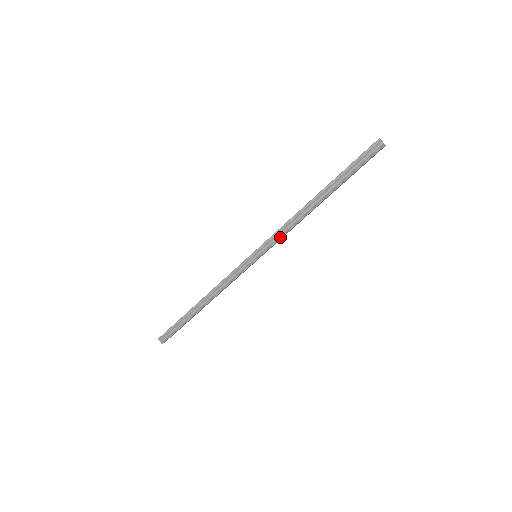
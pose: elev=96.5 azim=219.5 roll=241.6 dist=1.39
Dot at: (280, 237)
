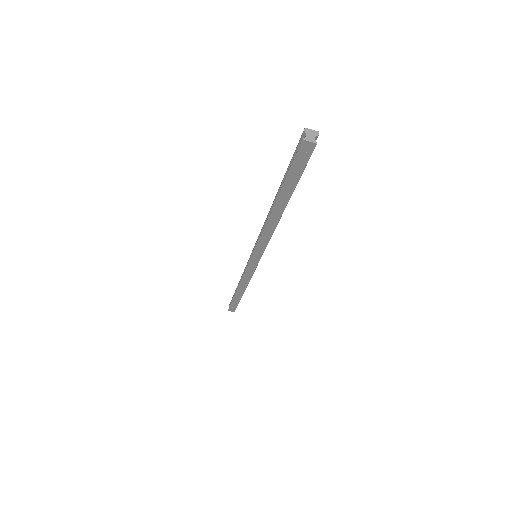
Dot at: (259, 240)
